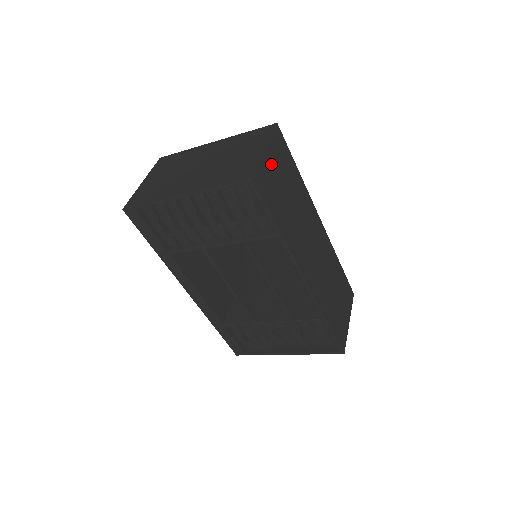
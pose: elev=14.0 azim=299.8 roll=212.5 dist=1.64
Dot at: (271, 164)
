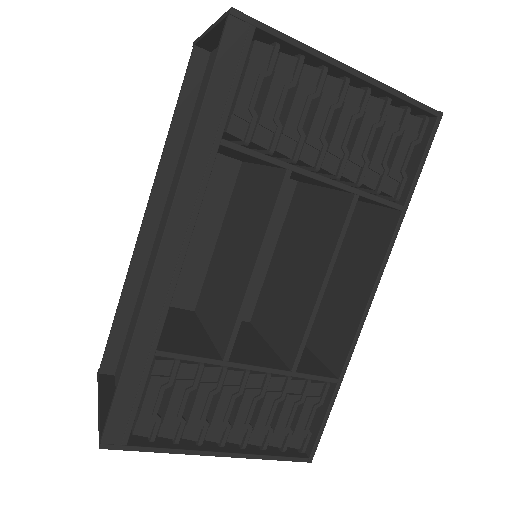
Dot at: occluded
